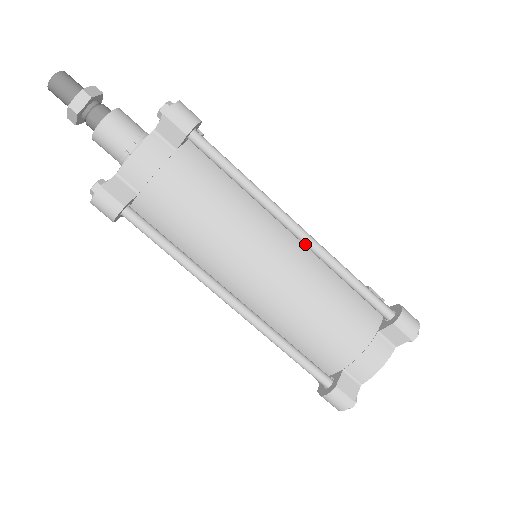
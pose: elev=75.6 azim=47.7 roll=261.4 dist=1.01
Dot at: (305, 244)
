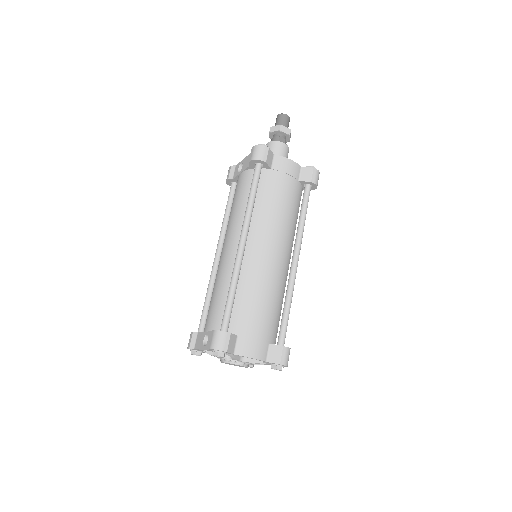
Dot at: (292, 270)
